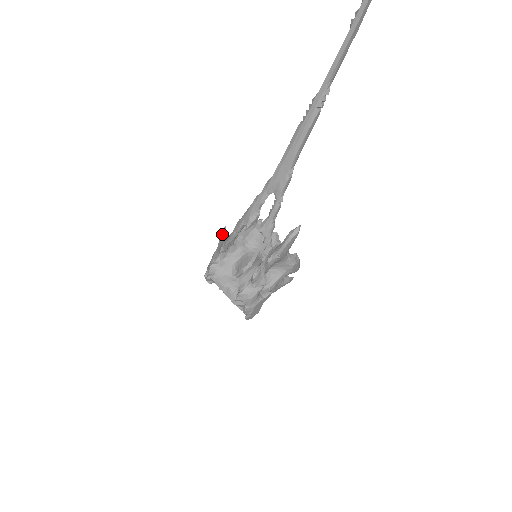
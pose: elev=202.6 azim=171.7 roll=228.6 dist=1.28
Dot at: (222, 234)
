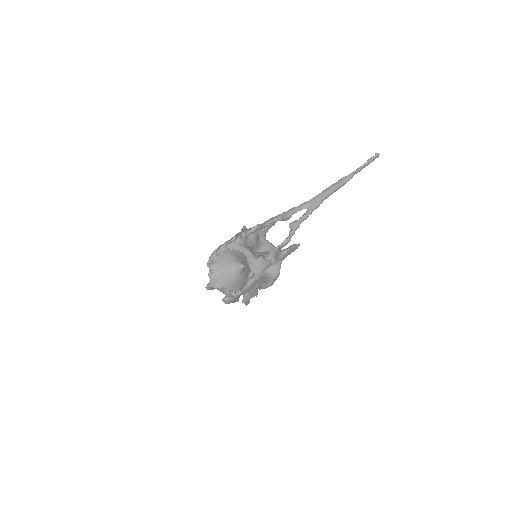
Dot at: (245, 227)
